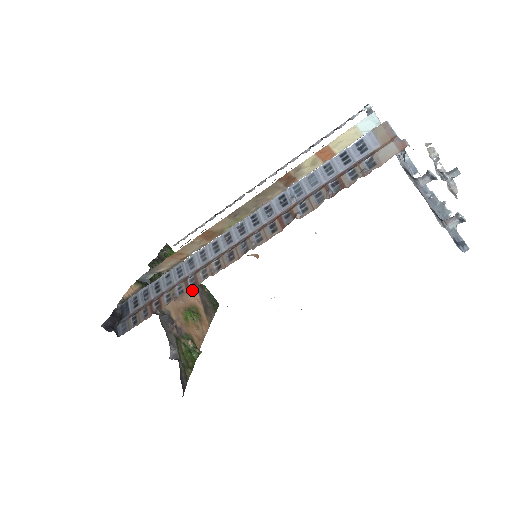
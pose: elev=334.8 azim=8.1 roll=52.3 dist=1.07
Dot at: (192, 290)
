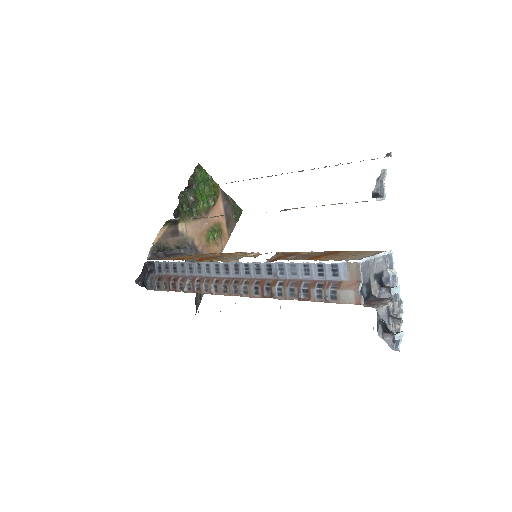
Dot at: (218, 206)
